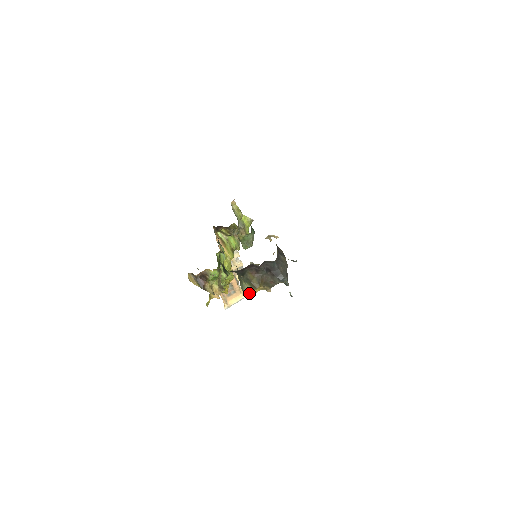
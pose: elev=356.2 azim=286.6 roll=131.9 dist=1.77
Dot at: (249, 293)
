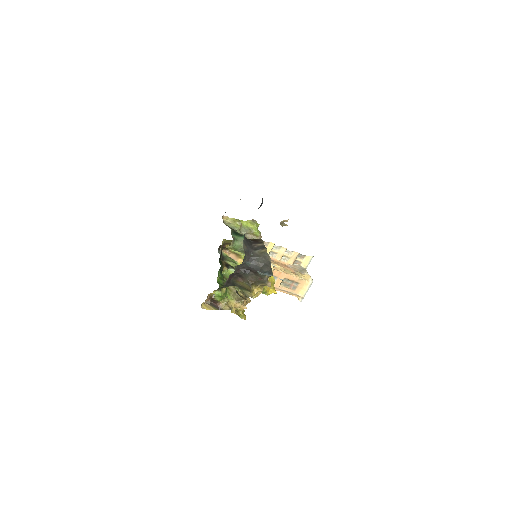
Dot at: (252, 296)
